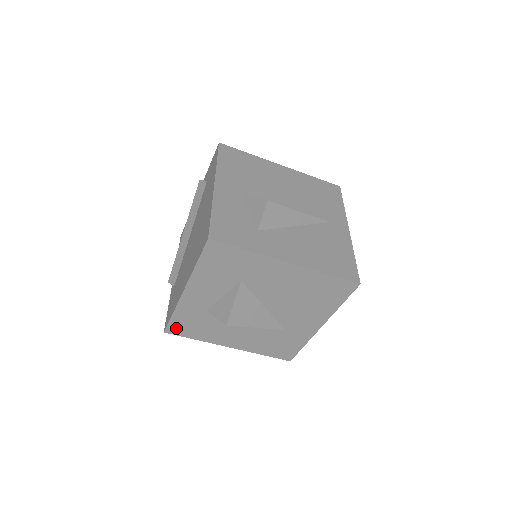
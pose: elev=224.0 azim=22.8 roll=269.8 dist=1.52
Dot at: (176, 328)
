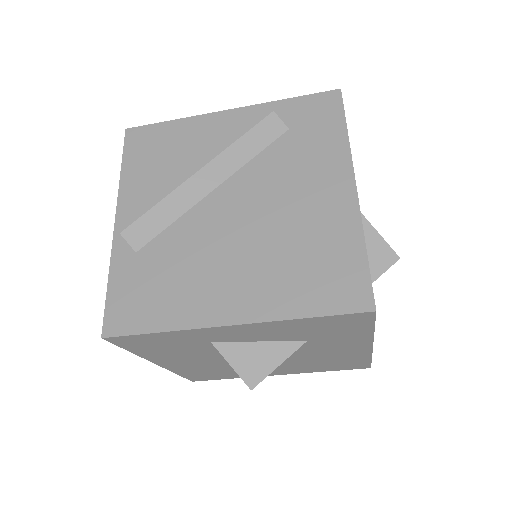
Dot at: (130, 340)
